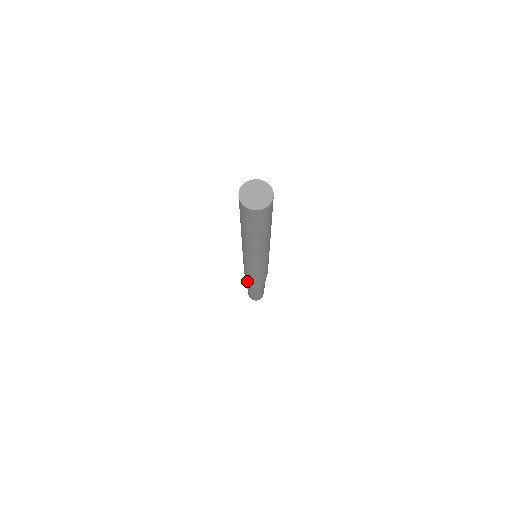
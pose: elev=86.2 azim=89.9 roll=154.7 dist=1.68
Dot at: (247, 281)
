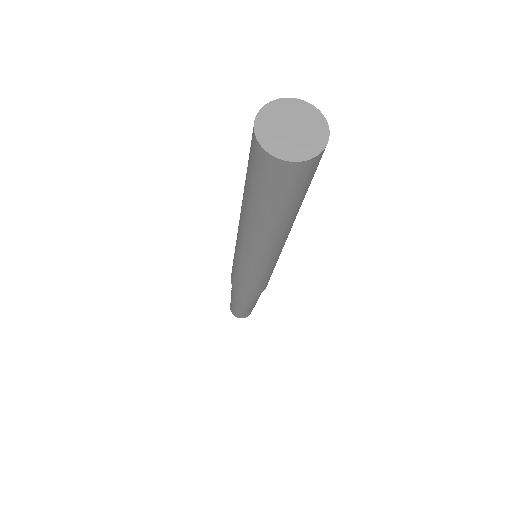
Dot at: (233, 292)
